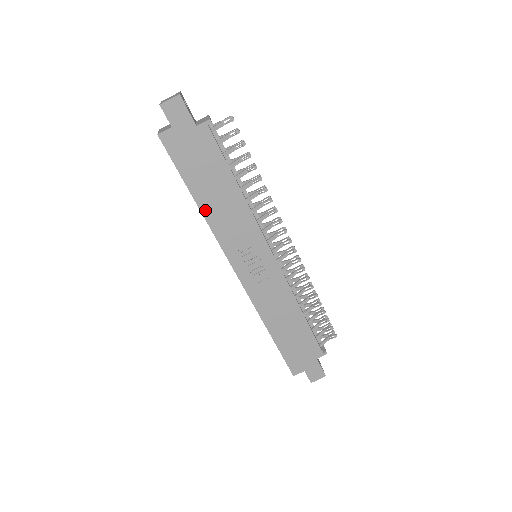
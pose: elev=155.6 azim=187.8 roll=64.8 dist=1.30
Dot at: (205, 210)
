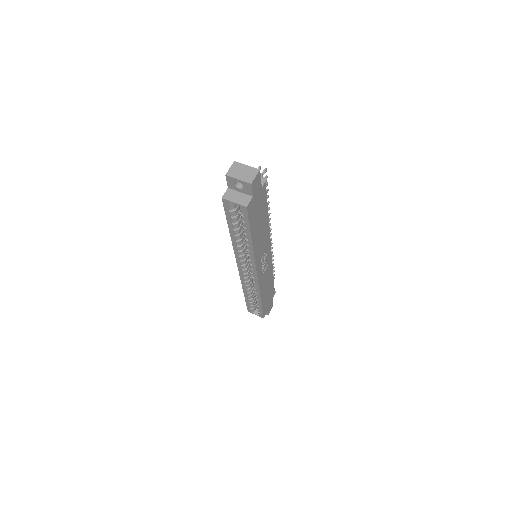
Dot at: (254, 244)
